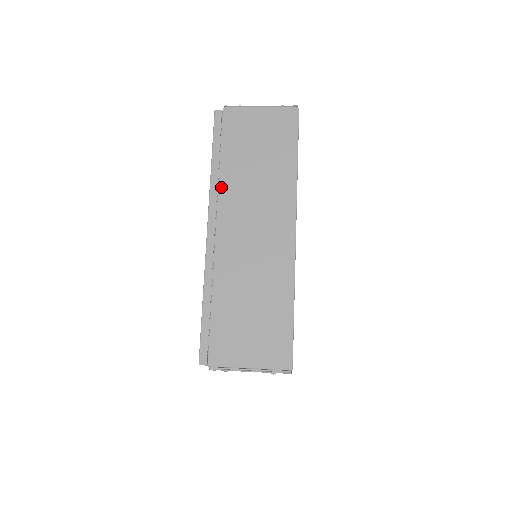
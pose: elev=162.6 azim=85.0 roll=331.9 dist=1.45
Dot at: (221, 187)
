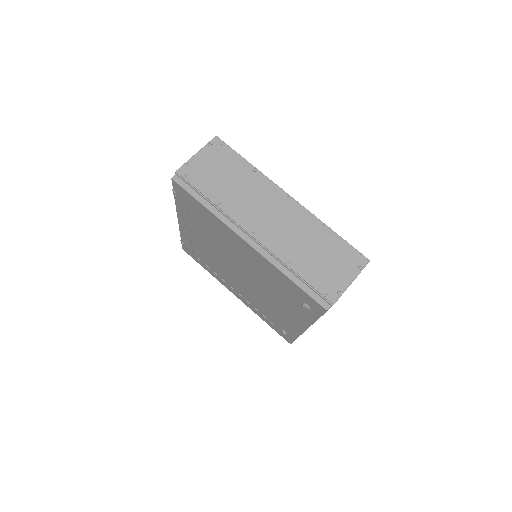
Dot at: occluded
